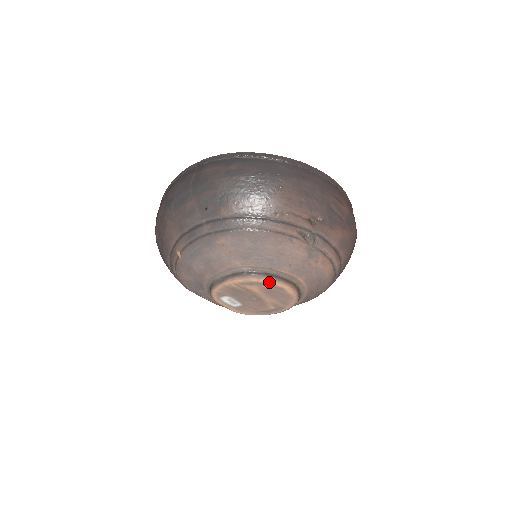
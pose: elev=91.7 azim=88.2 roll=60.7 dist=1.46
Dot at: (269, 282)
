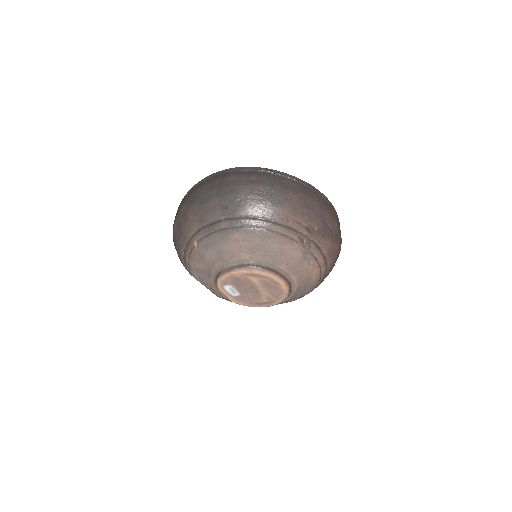
Dot at: (269, 275)
